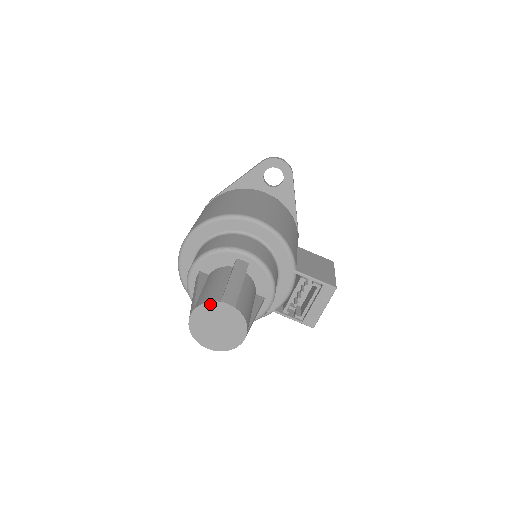
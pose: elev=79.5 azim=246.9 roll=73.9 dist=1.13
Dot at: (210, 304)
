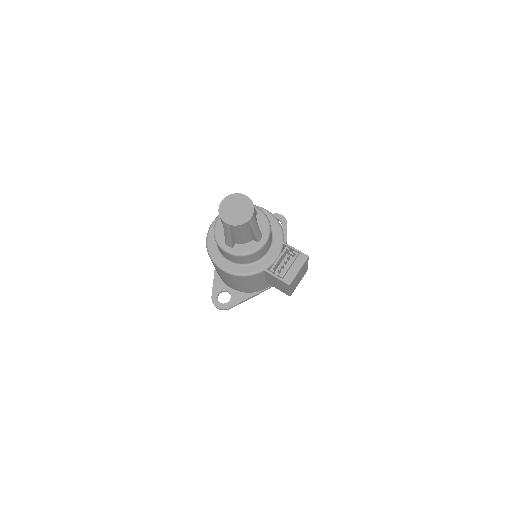
Dot at: (236, 195)
